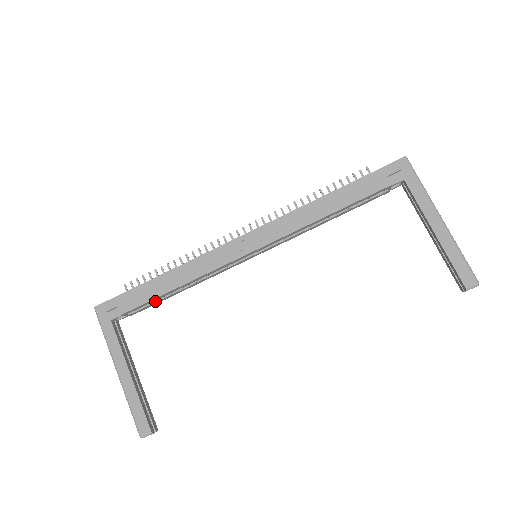
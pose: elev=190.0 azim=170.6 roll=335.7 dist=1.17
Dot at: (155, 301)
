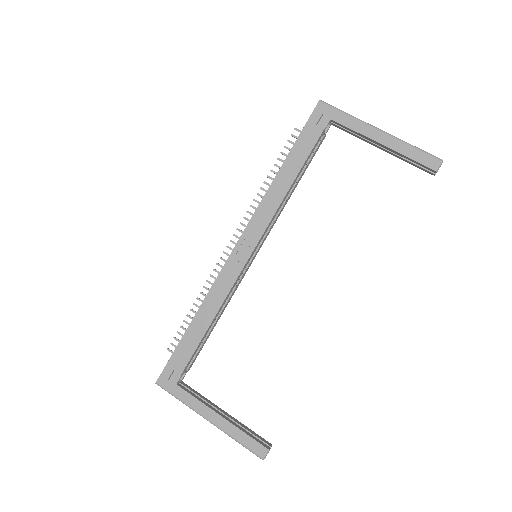
Dot at: (200, 345)
